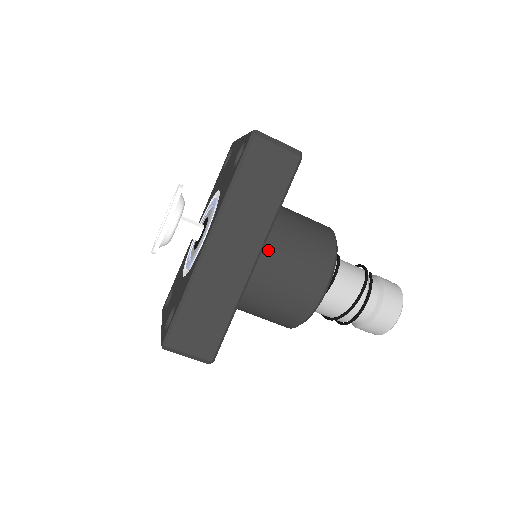
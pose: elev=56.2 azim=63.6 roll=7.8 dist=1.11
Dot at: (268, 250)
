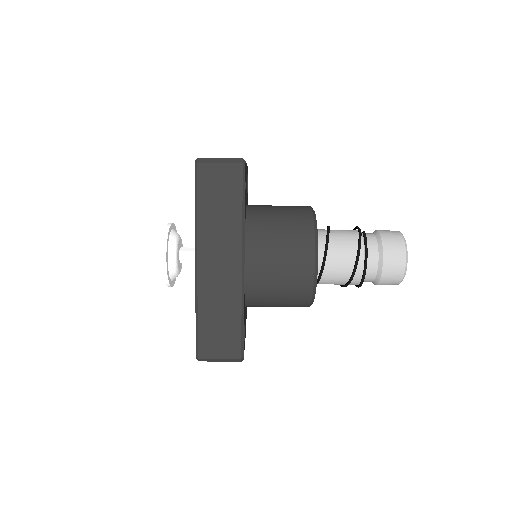
Dot at: (250, 251)
